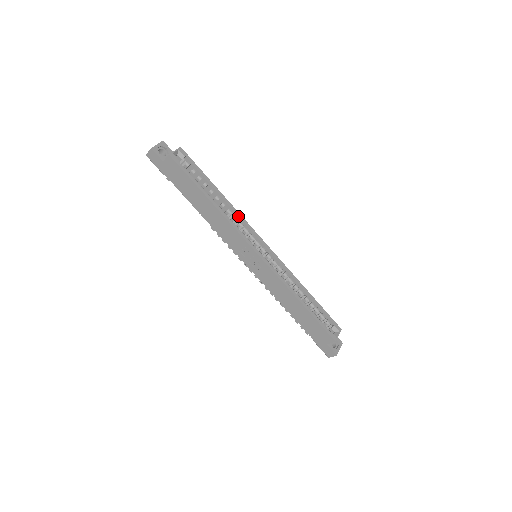
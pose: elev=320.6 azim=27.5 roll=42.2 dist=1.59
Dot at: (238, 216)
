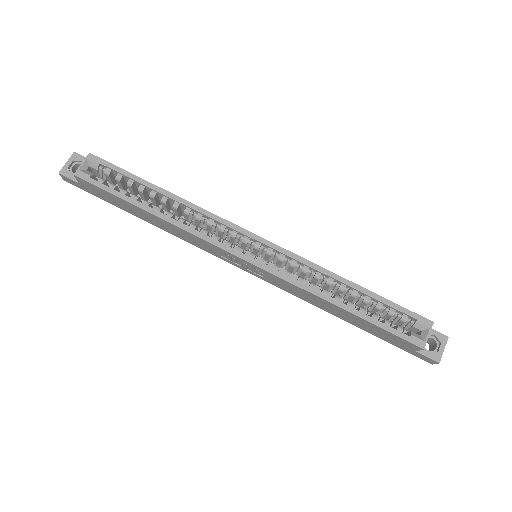
Dot at: (202, 214)
